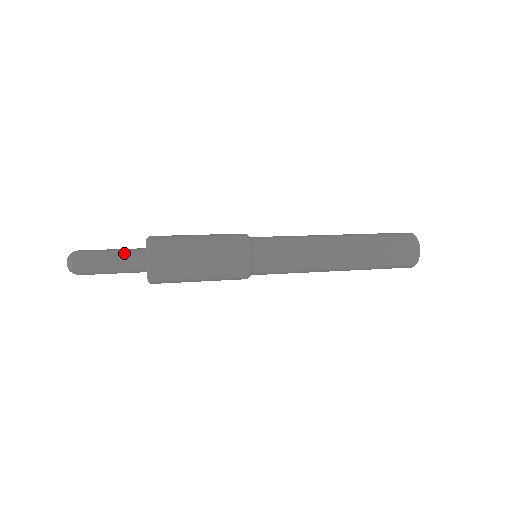
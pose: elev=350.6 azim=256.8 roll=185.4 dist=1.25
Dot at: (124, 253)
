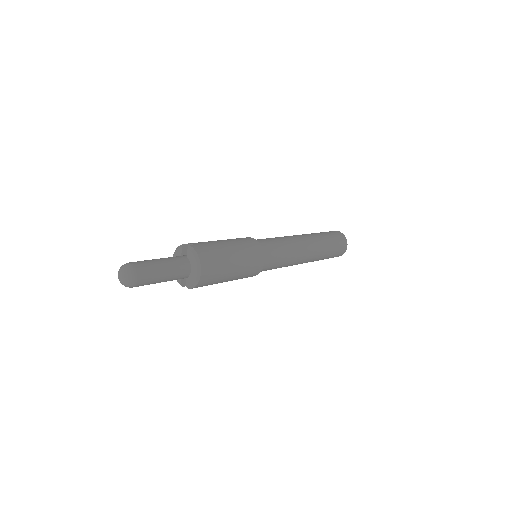
Dot at: (173, 263)
